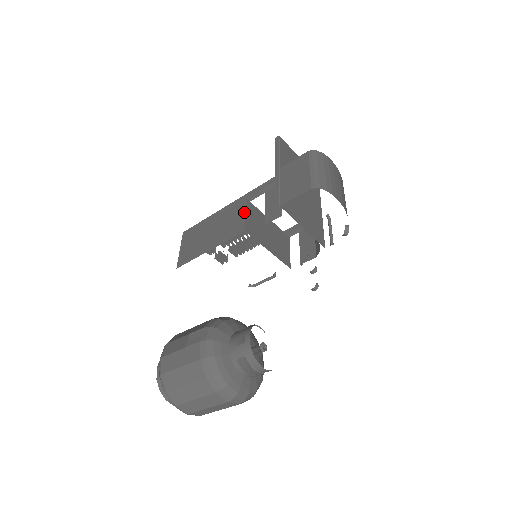
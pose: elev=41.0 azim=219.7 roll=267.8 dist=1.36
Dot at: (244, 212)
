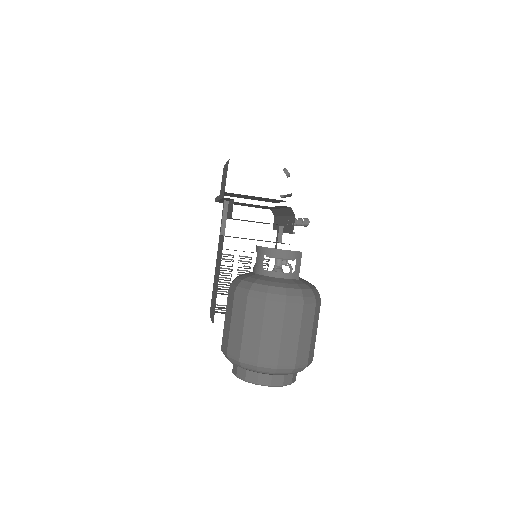
Dot at: (221, 237)
